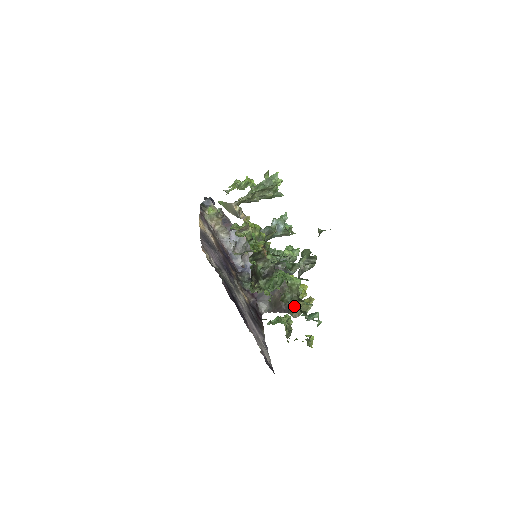
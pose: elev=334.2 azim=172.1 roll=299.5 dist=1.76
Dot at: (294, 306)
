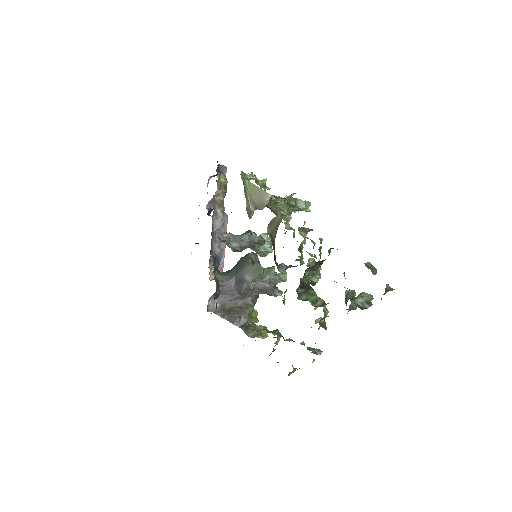
Dot at: (252, 325)
